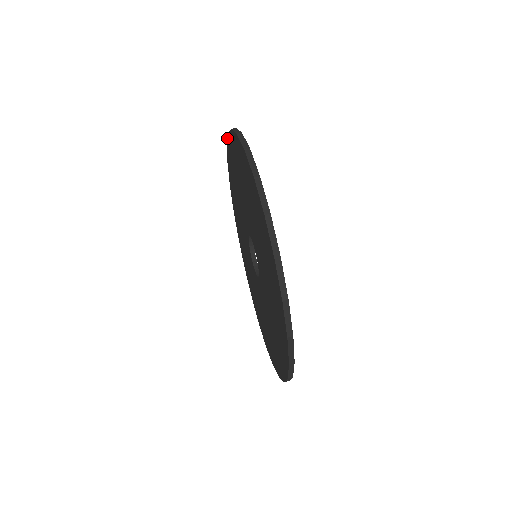
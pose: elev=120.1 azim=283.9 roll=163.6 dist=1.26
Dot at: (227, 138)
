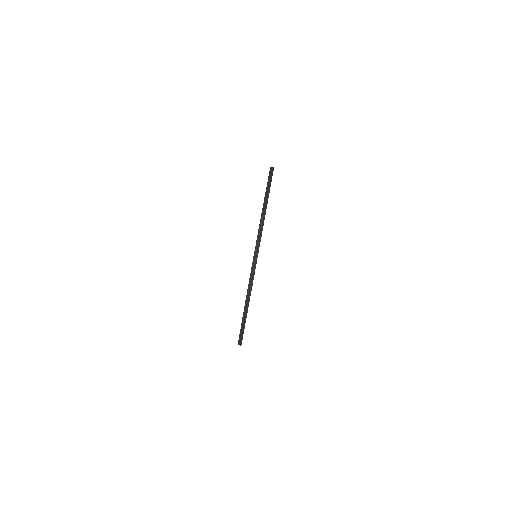
Dot at: (267, 183)
